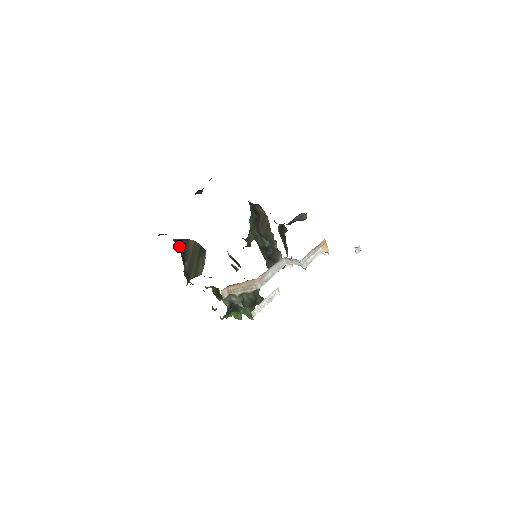
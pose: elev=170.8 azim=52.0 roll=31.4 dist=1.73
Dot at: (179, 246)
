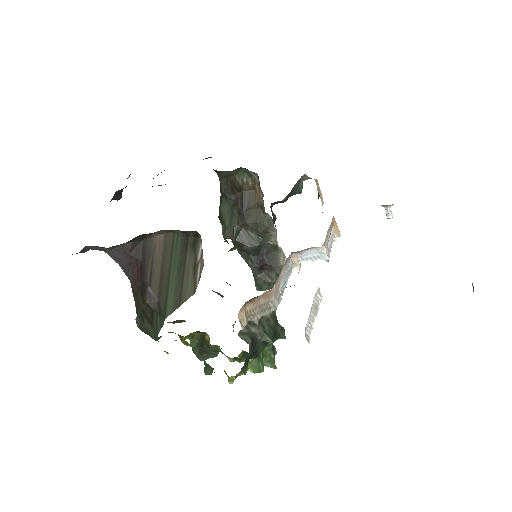
Dot at: (128, 261)
